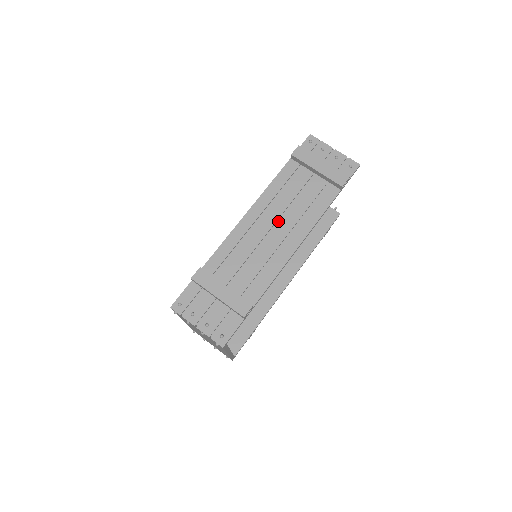
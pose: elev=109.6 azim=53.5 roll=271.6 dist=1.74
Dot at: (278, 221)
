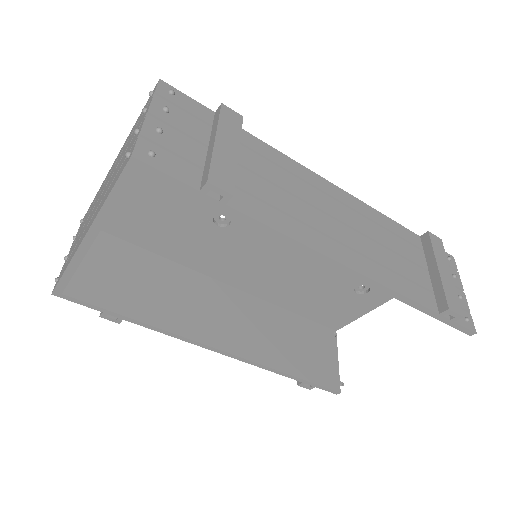
Dot at: (354, 229)
